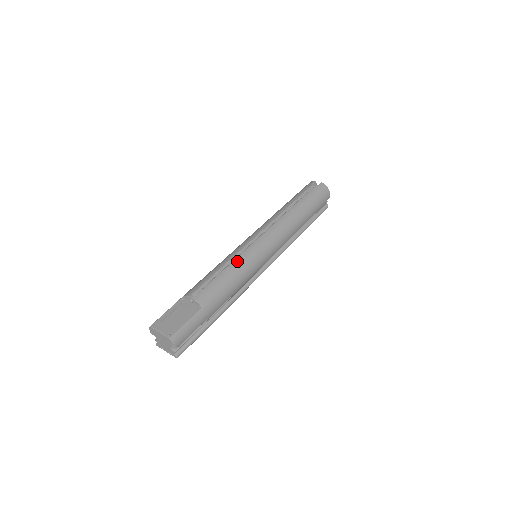
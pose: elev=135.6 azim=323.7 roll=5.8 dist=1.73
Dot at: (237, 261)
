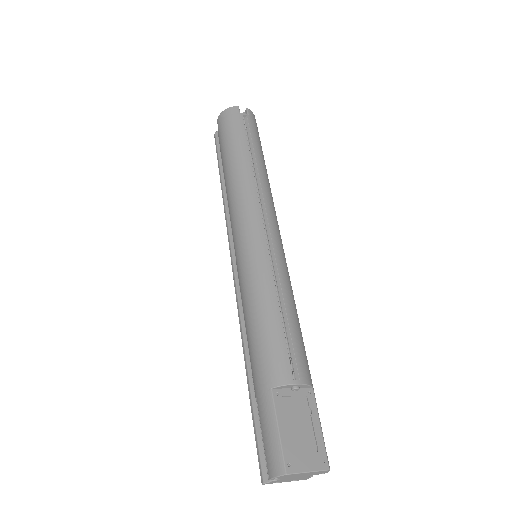
Dot at: (284, 285)
